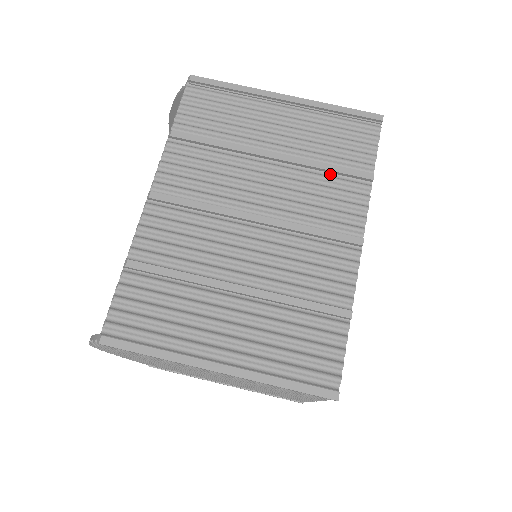
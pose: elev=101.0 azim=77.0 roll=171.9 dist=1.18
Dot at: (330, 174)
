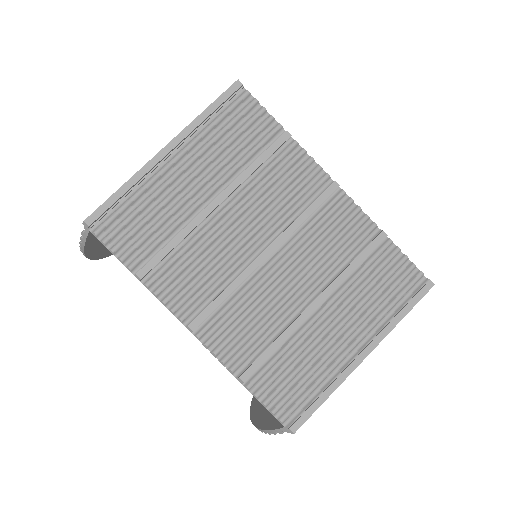
Dot at: (262, 166)
